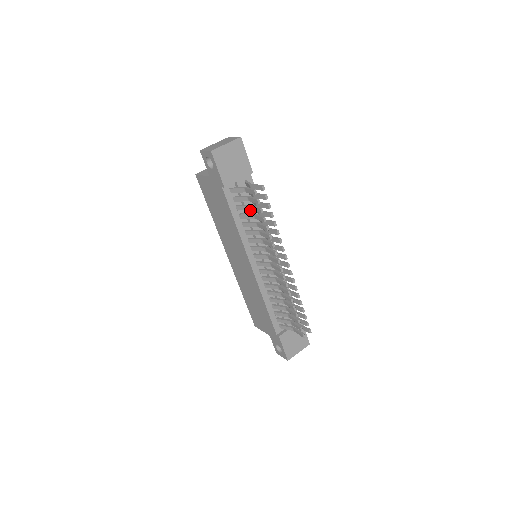
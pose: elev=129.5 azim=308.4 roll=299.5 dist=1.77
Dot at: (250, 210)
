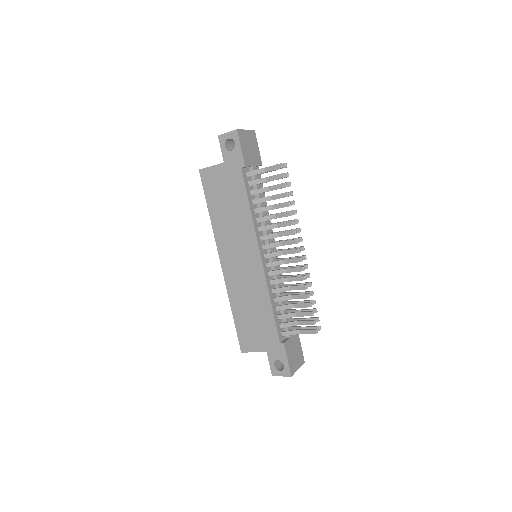
Dot at: occluded
